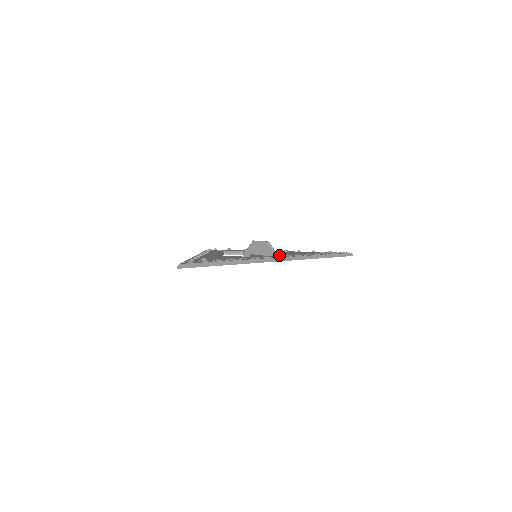
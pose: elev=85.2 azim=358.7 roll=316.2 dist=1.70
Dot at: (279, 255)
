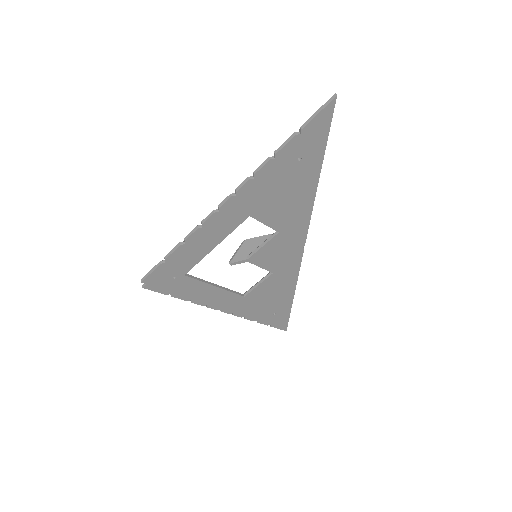
Dot at: occluded
